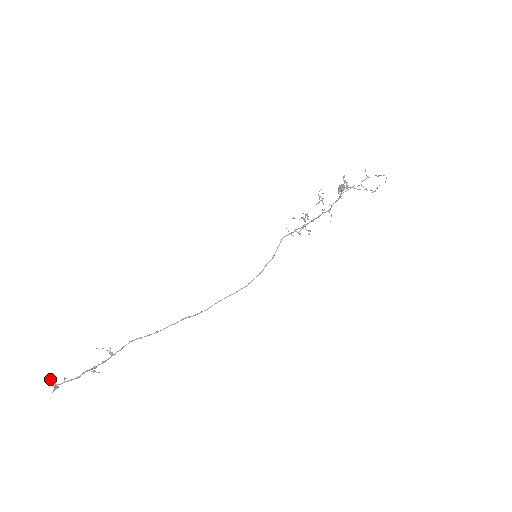
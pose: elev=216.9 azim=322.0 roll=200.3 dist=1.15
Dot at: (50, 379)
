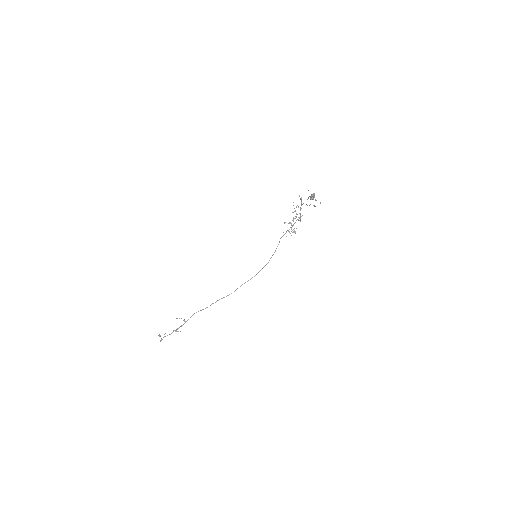
Dot at: (159, 335)
